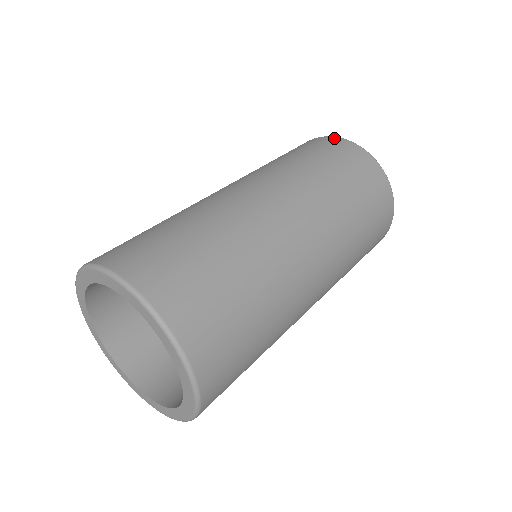
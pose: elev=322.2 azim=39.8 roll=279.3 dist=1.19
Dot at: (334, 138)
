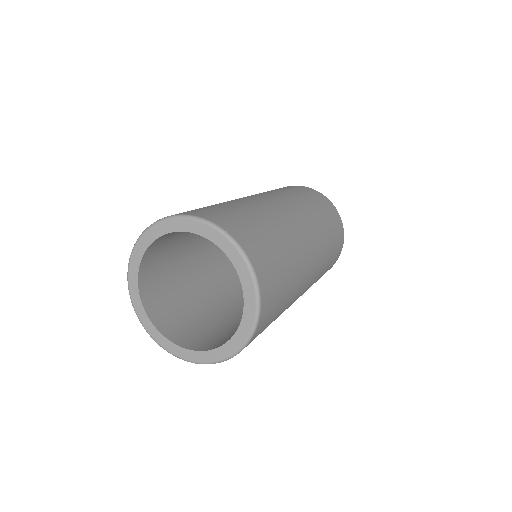
Dot at: (300, 186)
